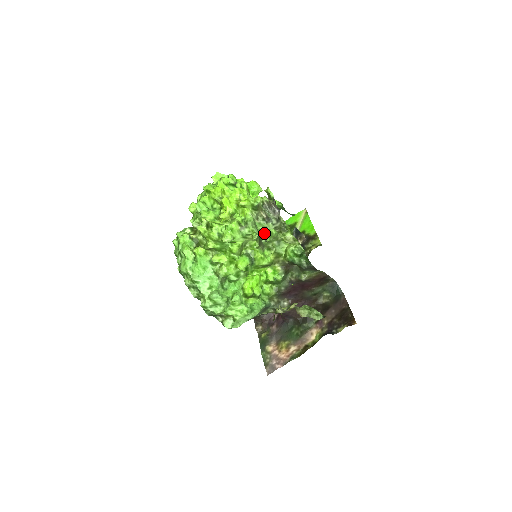
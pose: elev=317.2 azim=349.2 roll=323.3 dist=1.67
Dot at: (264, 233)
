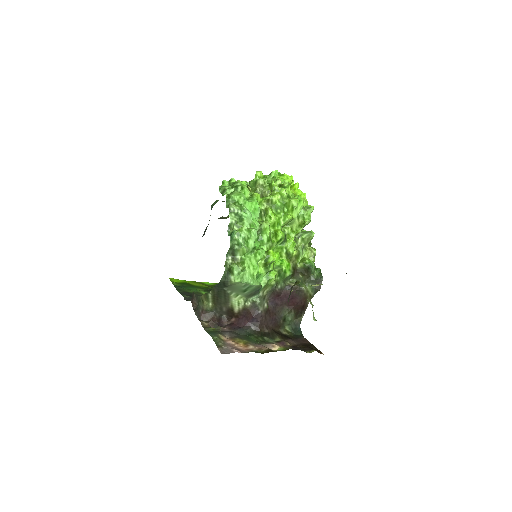
Dot at: (302, 231)
